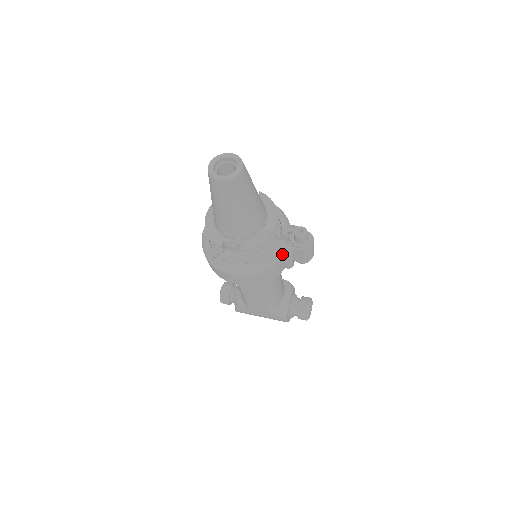
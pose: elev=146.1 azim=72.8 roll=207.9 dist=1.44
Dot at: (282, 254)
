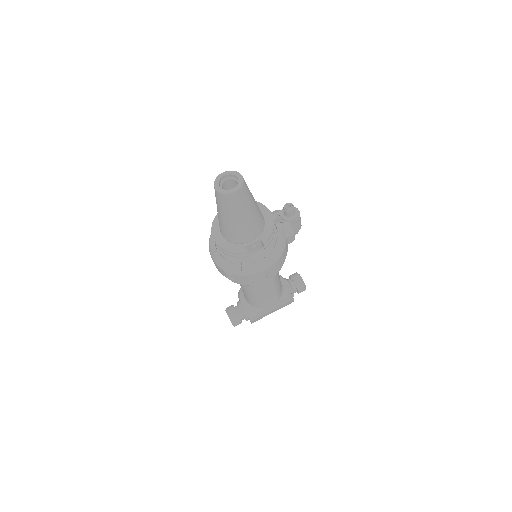
Dot at: (285, 232)
